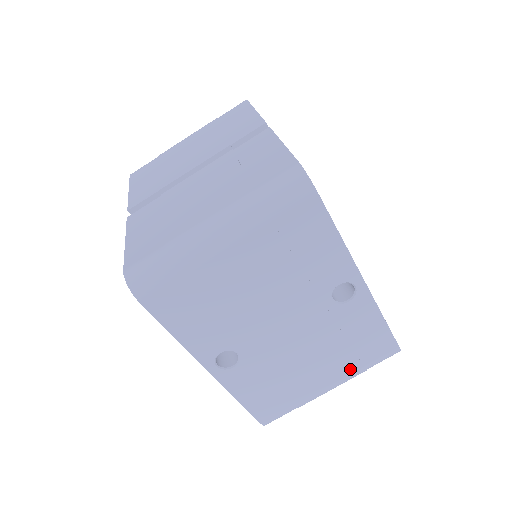
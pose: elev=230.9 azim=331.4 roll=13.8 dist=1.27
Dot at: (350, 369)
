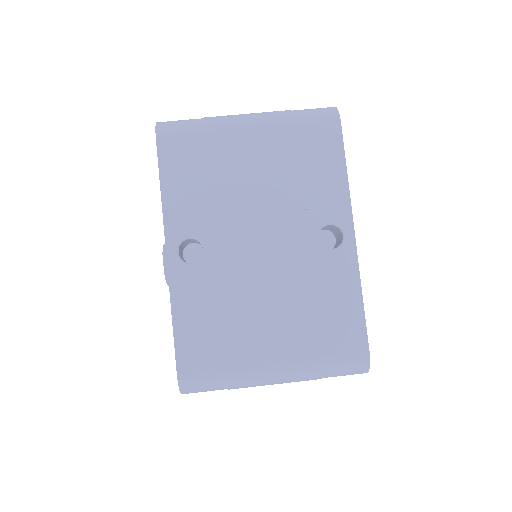
Dot at: (306, 350)
